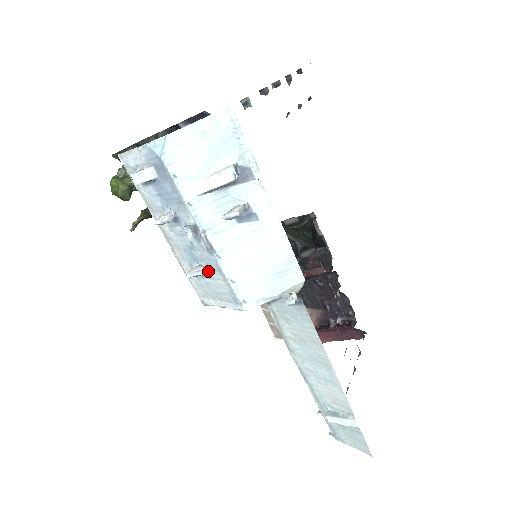
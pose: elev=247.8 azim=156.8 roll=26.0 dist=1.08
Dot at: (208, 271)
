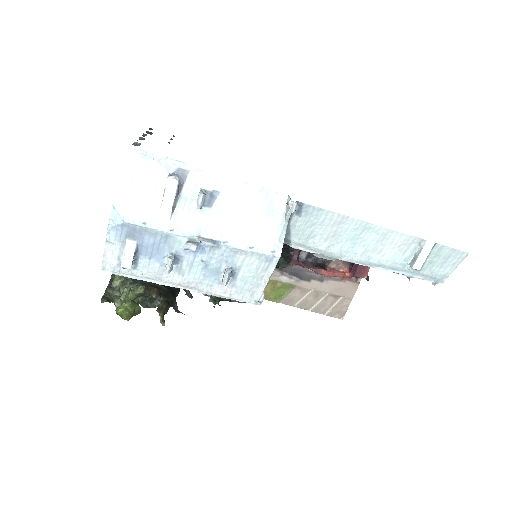
Dot at: (232, 266)
